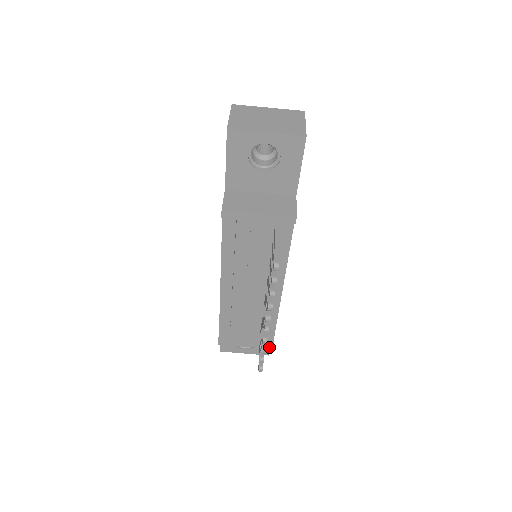
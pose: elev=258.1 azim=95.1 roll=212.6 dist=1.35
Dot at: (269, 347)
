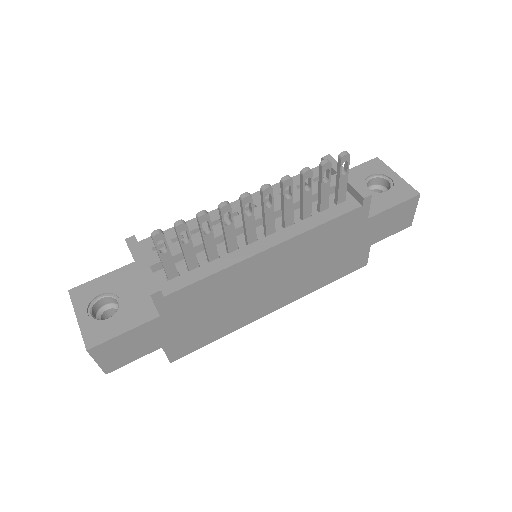
Dot at: (152, 289)
